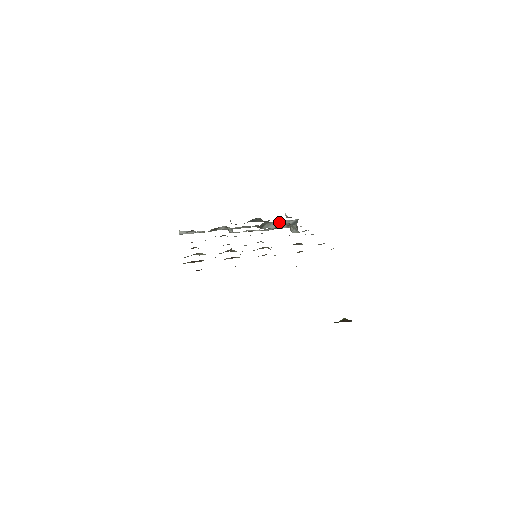
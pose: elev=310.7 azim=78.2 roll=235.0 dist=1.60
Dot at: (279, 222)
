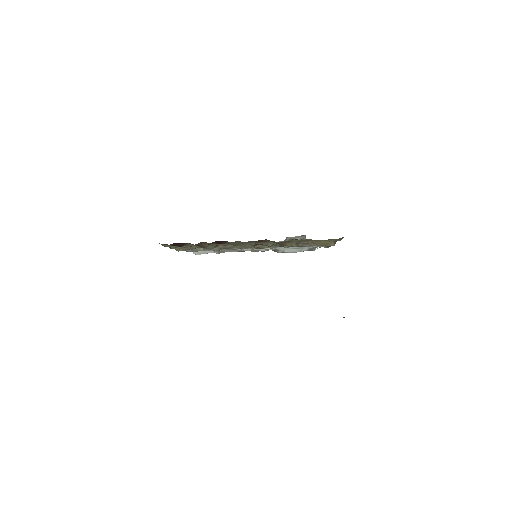
Dot at: occluded
